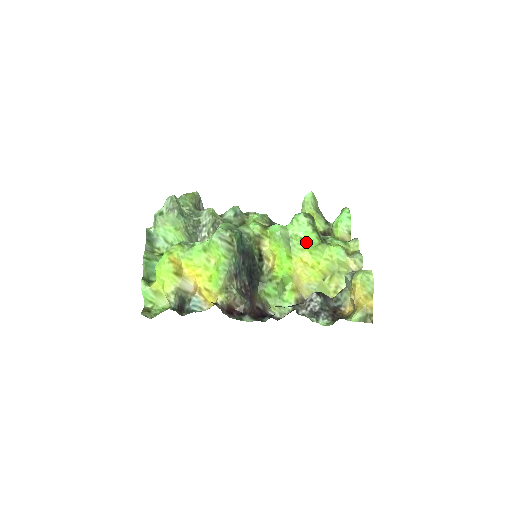
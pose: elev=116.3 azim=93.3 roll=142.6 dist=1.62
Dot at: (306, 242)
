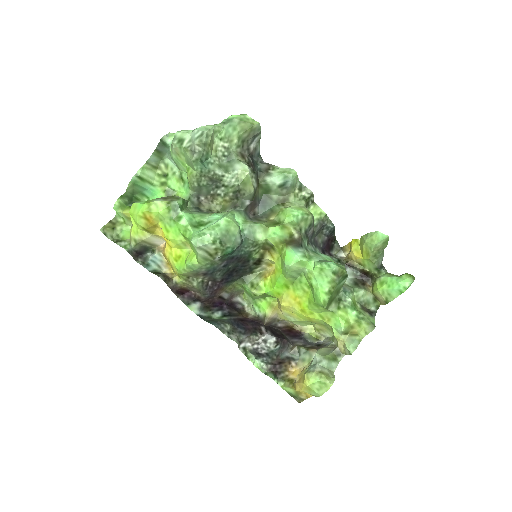
Dot at: (313, 292)
